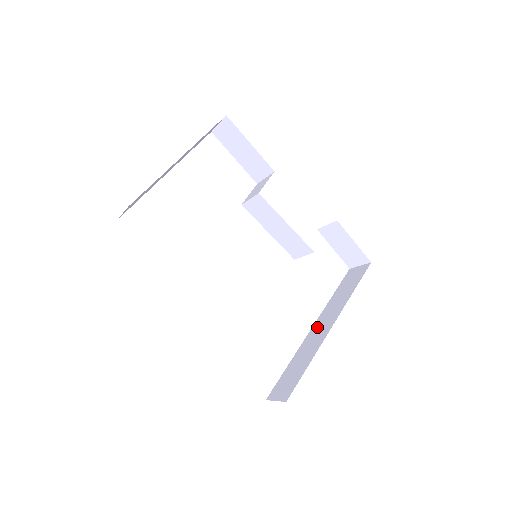
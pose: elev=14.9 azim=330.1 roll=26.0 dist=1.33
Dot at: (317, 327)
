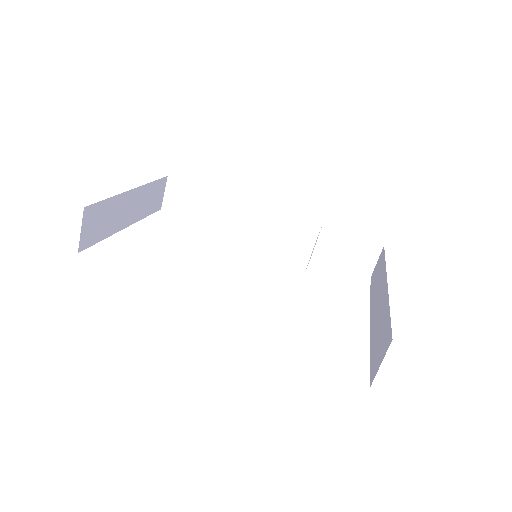
Dot at: (374, 309)
